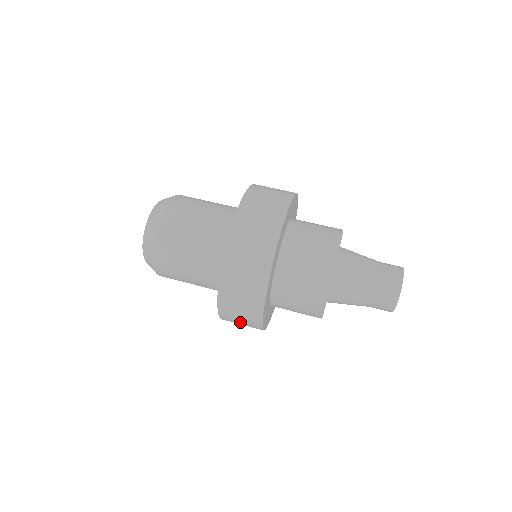
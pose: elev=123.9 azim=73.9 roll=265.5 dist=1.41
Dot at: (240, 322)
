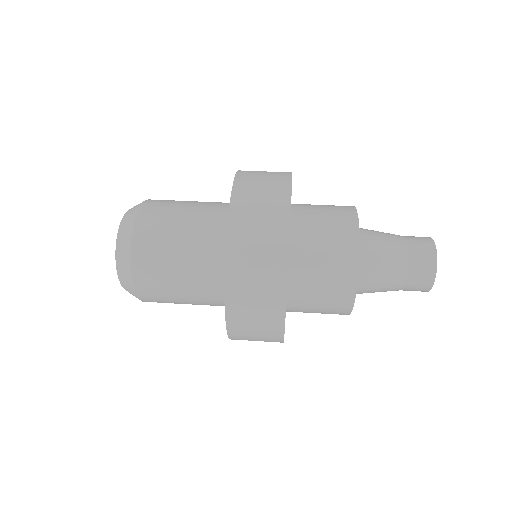
Dot at: (255, 260)
